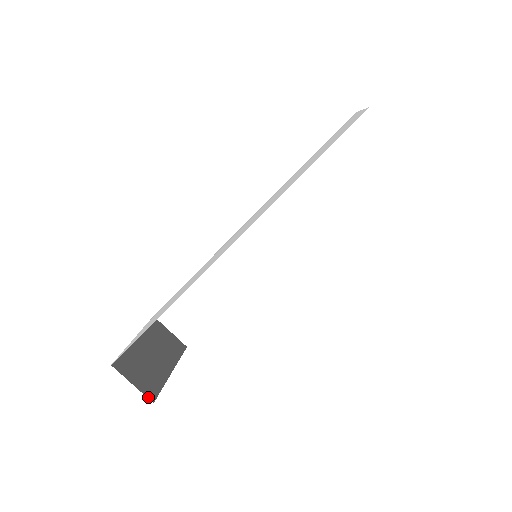
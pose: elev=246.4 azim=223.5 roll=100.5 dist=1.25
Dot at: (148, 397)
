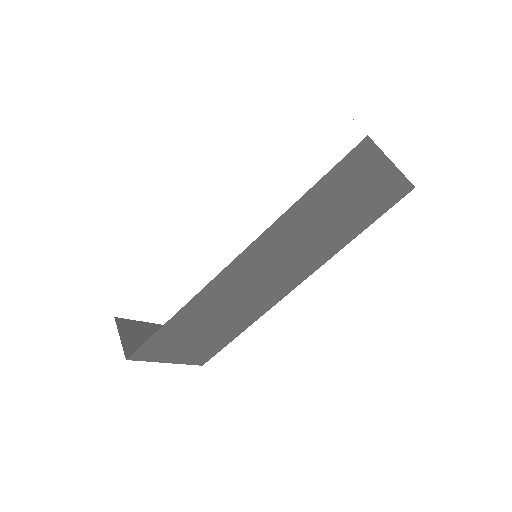
Dot at: (125, 353)
